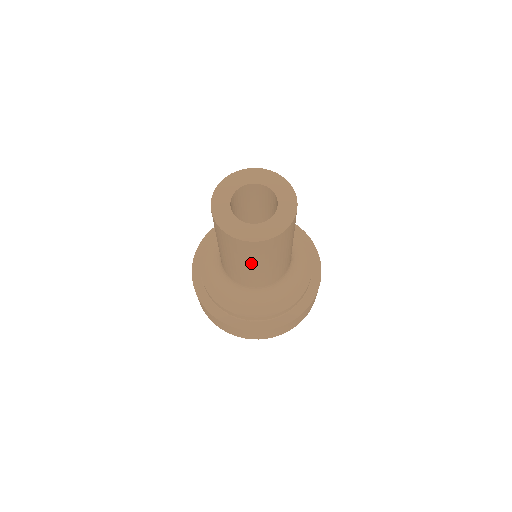
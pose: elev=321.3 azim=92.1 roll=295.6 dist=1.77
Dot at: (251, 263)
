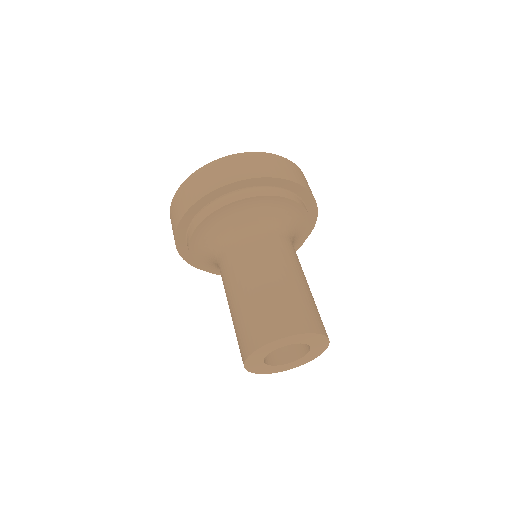
Dot at: occluded
